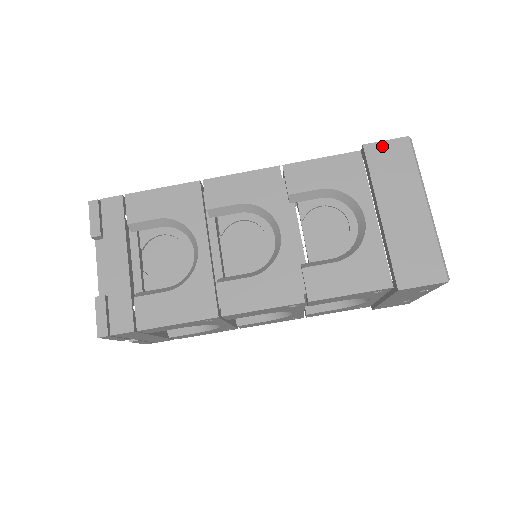
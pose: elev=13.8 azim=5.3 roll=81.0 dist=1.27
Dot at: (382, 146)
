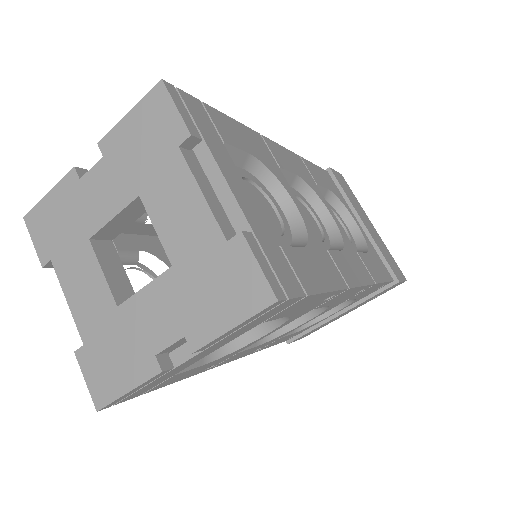
Dot at: (337, 174)
